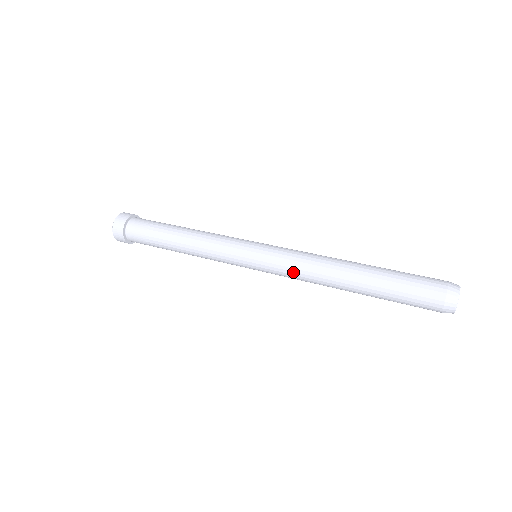
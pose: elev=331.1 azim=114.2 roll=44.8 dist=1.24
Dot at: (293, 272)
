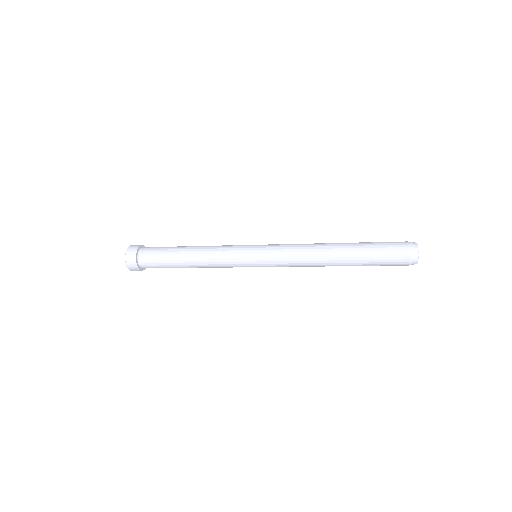
Dot at: (290, 250)
